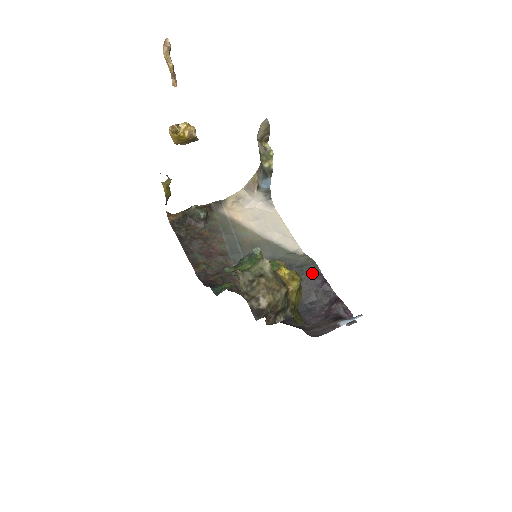
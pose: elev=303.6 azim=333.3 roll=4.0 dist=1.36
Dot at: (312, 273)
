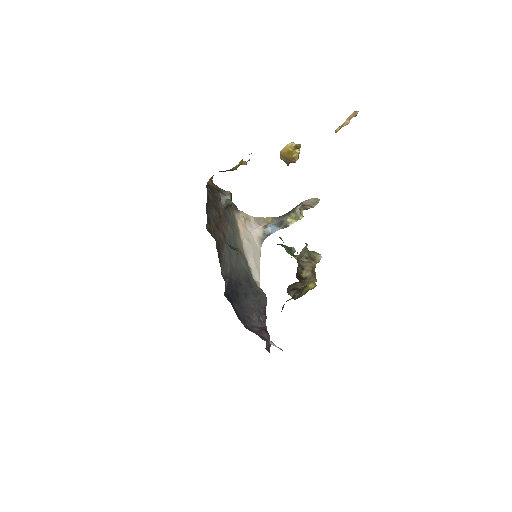
Dot at: (261, 302)
